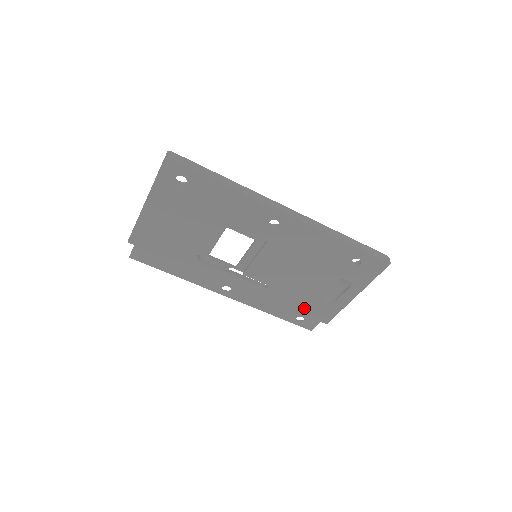
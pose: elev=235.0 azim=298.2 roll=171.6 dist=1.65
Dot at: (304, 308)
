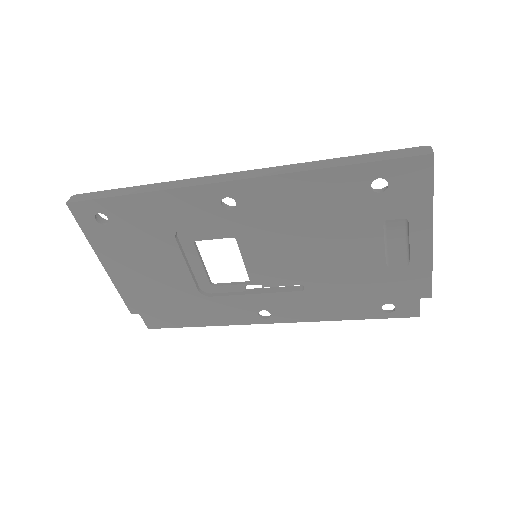
Dot at: (377, 291)
